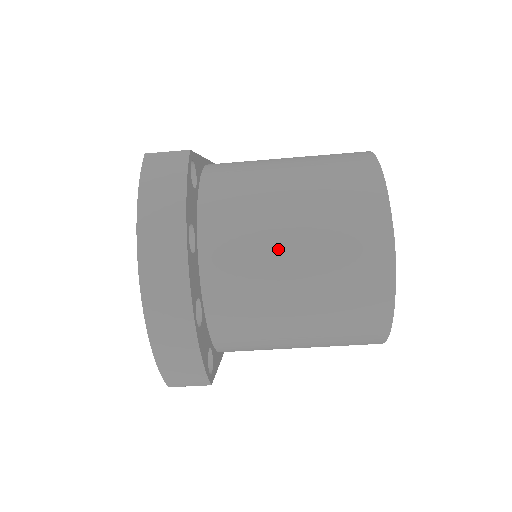
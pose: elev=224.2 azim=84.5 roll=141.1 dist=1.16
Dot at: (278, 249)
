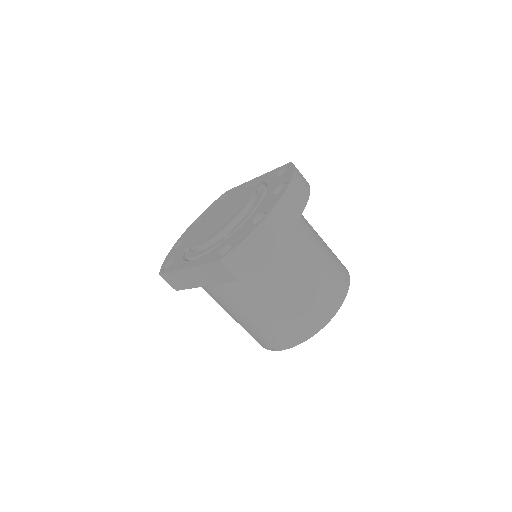
Dot at: (312, 251)
